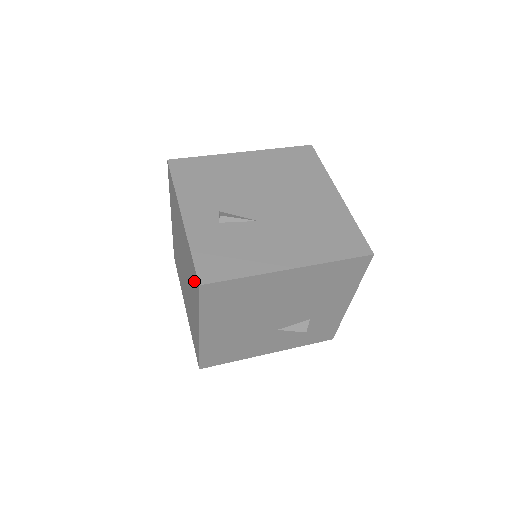
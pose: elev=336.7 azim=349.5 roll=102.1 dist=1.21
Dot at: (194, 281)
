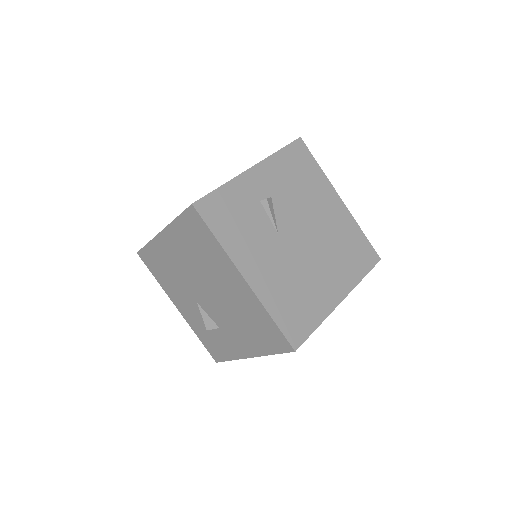
Dot at: occluded
